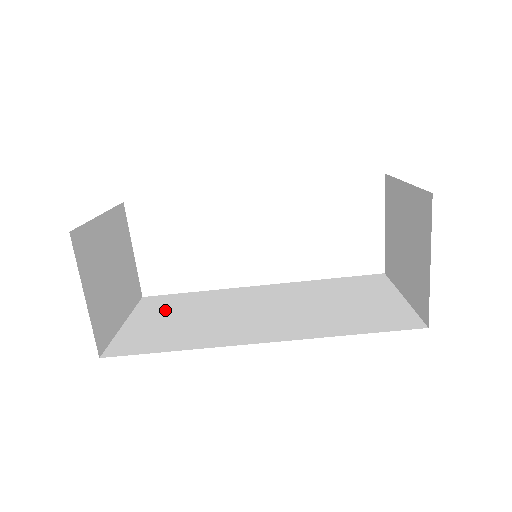
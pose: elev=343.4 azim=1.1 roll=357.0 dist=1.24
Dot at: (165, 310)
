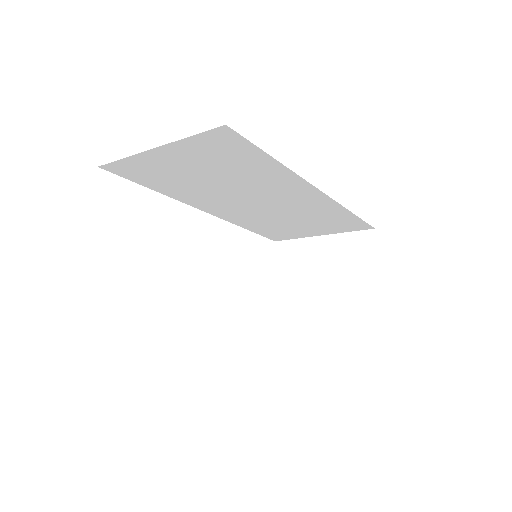
Dot at: occluded
